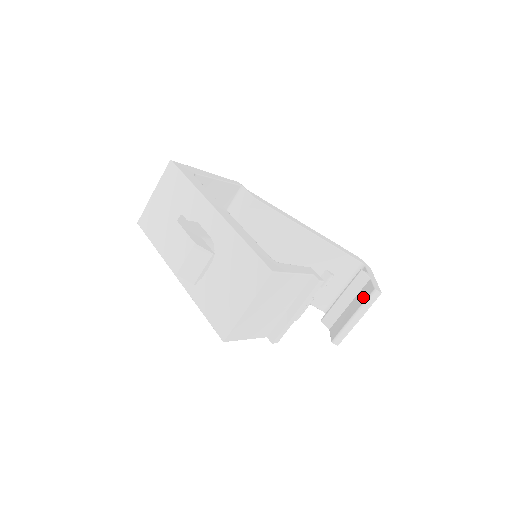
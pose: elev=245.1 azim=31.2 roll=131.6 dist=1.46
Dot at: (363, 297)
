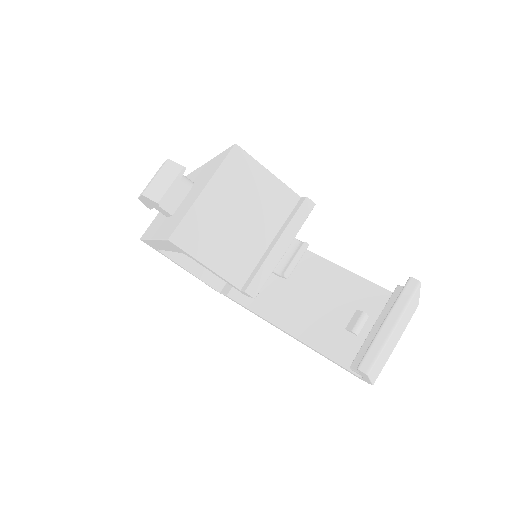
Dot at: occluded
